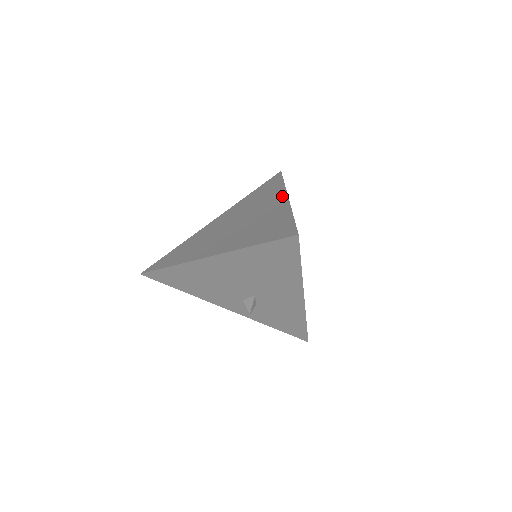
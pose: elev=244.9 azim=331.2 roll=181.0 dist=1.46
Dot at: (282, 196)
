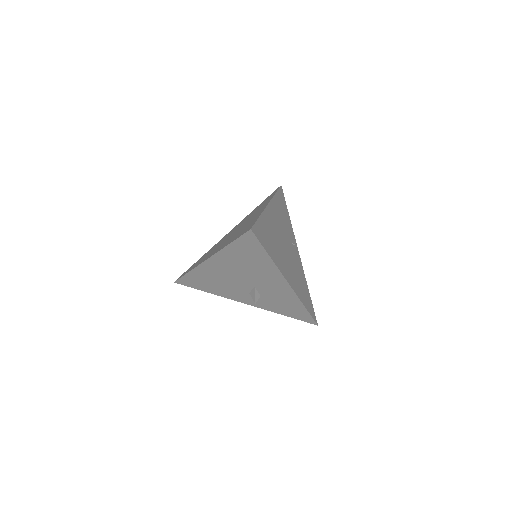
Dot at: (266, 204)
